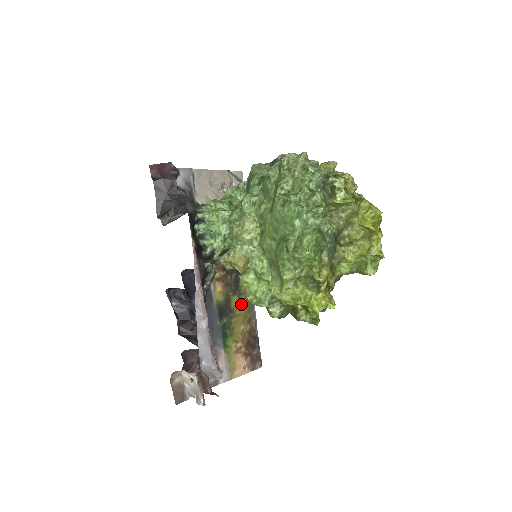
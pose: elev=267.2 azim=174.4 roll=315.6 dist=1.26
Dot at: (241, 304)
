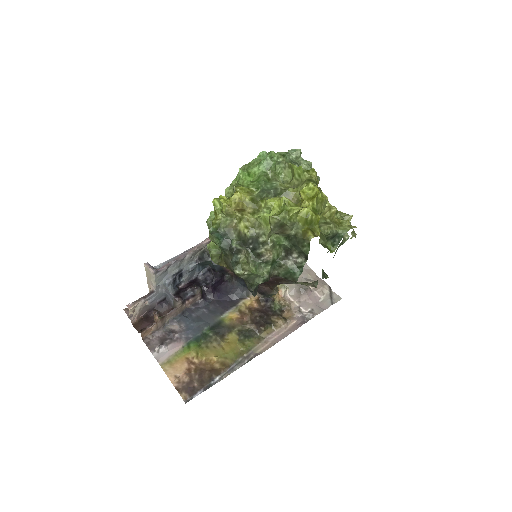
Dot at: (234, 346)
